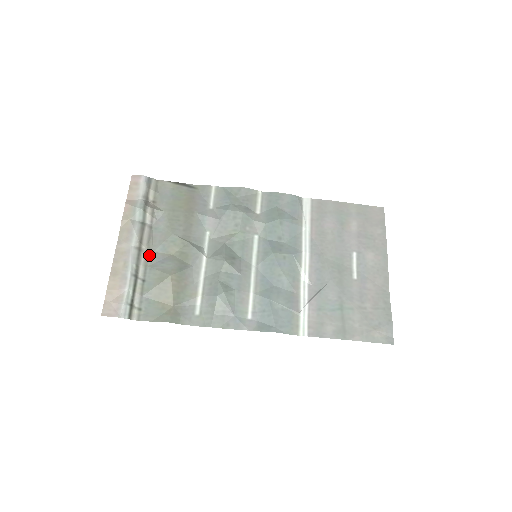
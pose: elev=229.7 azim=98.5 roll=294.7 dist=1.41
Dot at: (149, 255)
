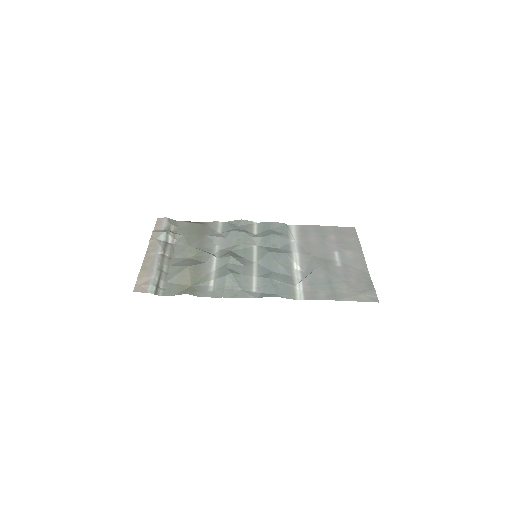
Dot at: (171, 260)
